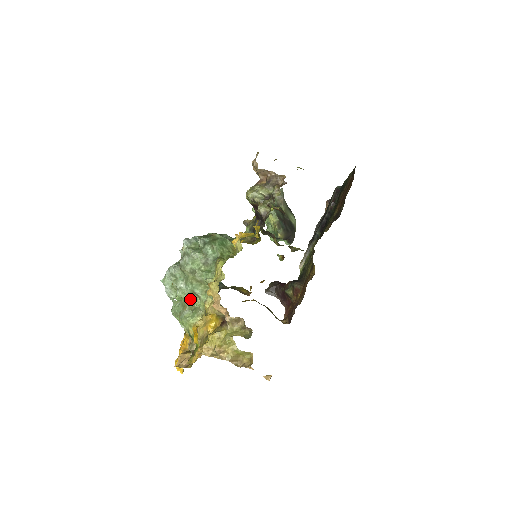
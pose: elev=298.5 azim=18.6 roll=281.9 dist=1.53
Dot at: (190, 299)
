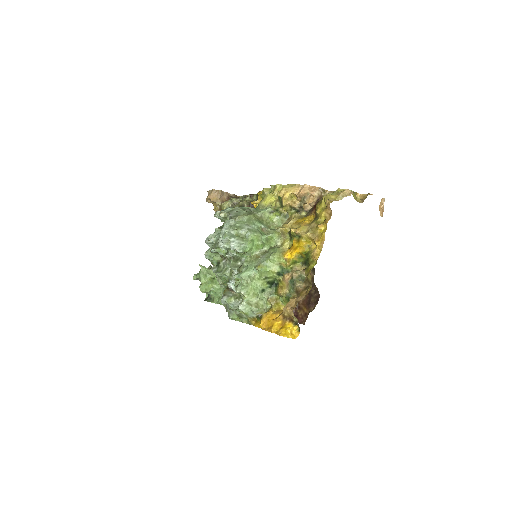
Dot at: (261, 239)
